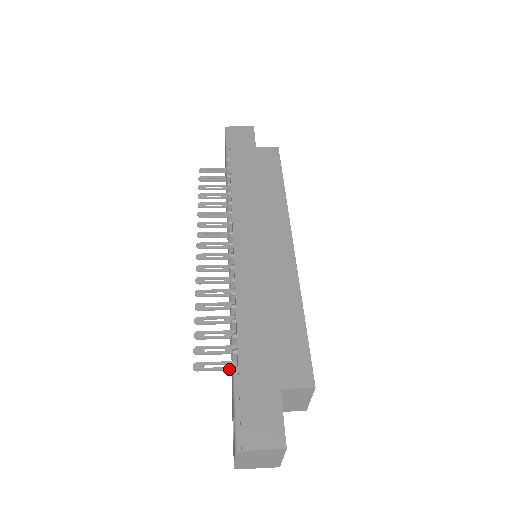
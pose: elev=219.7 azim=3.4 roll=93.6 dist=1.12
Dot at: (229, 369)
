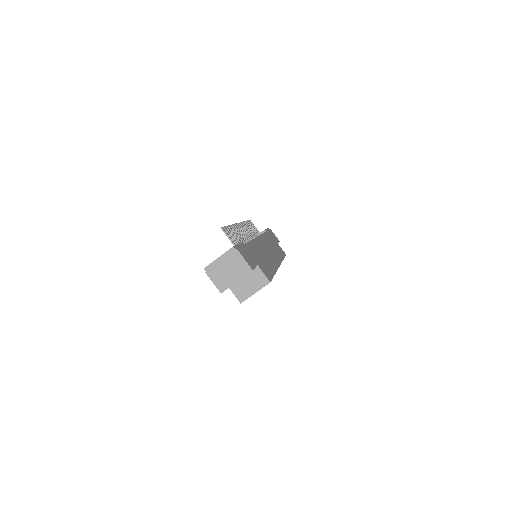
Dot at: occluded
